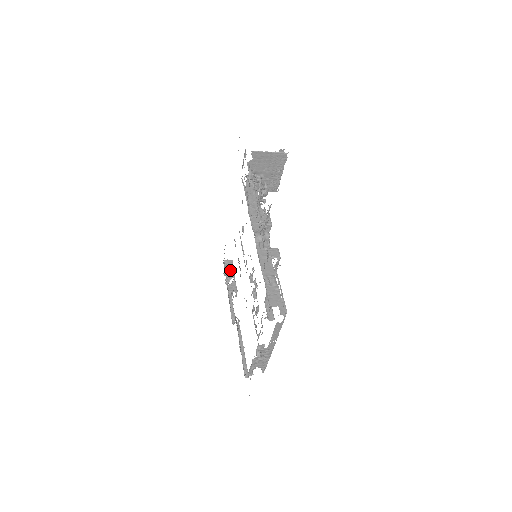
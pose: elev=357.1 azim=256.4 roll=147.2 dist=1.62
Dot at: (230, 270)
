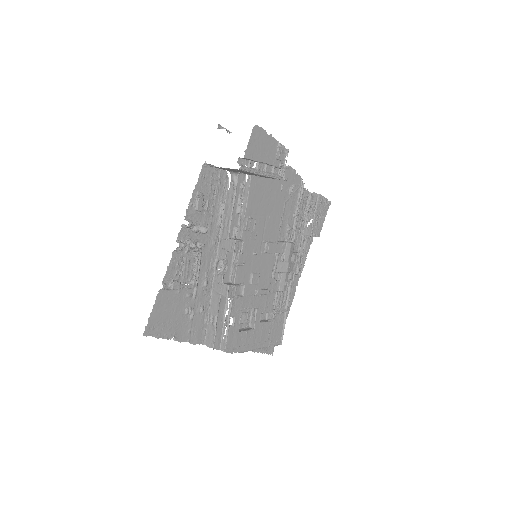
Dot at: (313, 208)
